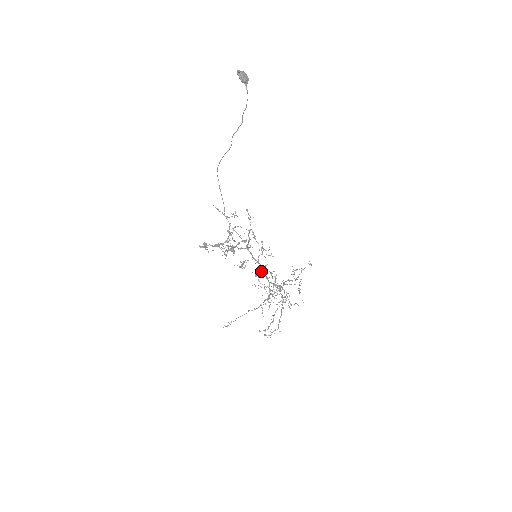
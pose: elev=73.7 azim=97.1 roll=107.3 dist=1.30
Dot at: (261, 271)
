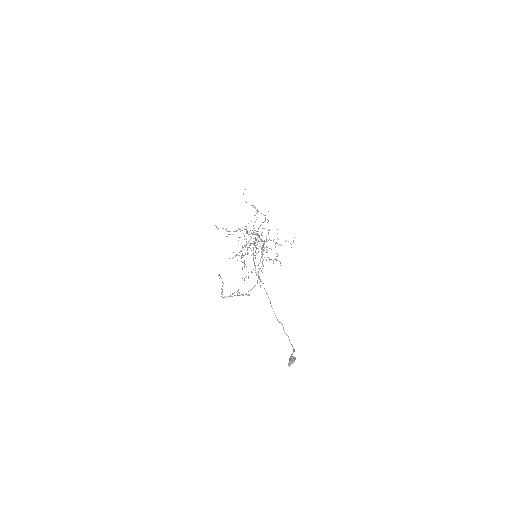
Dot at: occluded
